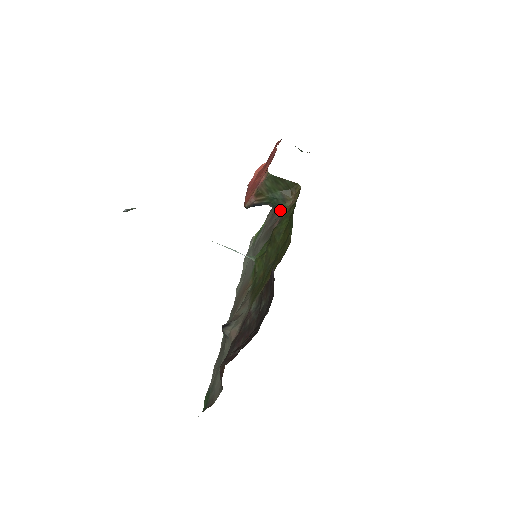
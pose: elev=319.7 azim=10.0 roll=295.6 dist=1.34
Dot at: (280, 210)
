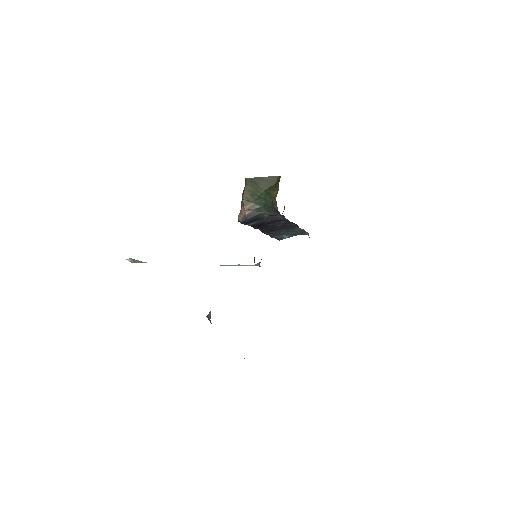
Dot at: (276, 212)
